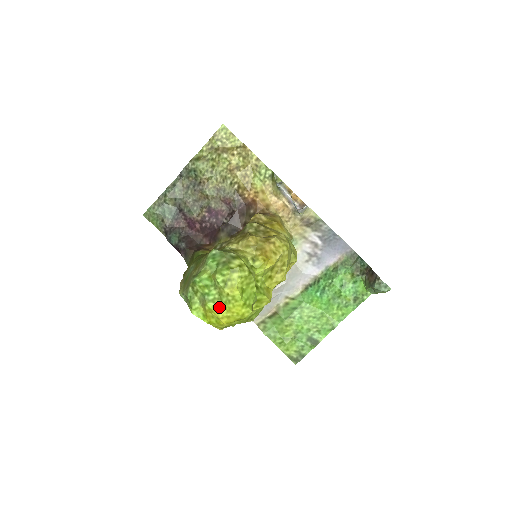
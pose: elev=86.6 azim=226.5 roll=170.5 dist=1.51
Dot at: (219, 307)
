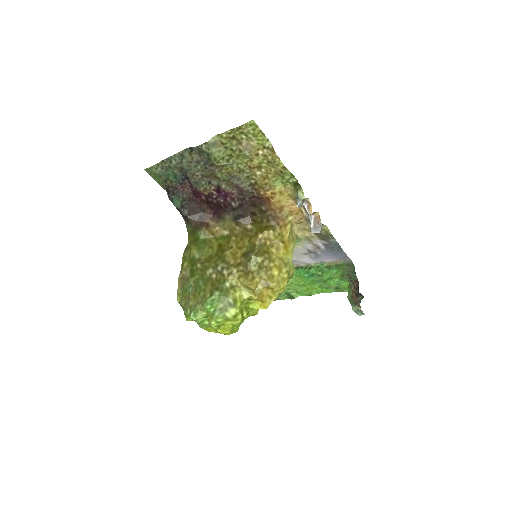
Dot at: (210, 329)
